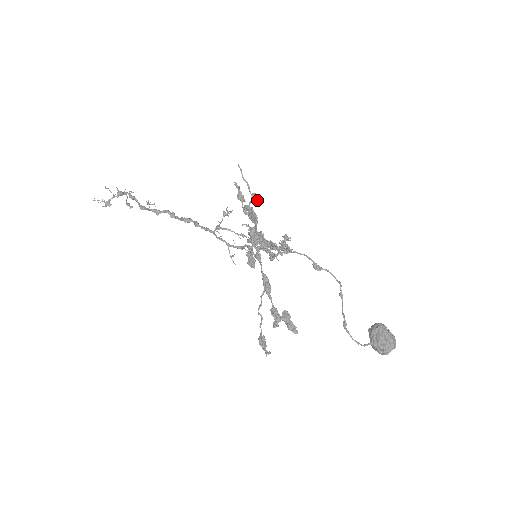
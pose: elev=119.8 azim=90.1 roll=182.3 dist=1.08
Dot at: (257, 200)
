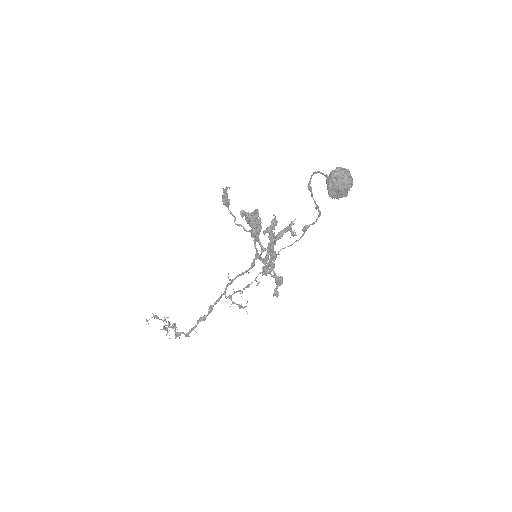
Dot at: occluded
